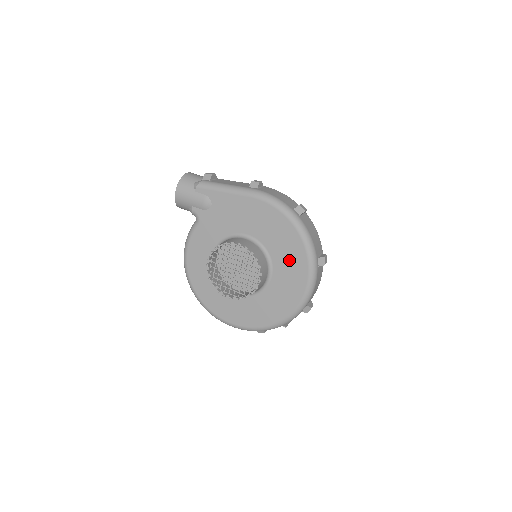
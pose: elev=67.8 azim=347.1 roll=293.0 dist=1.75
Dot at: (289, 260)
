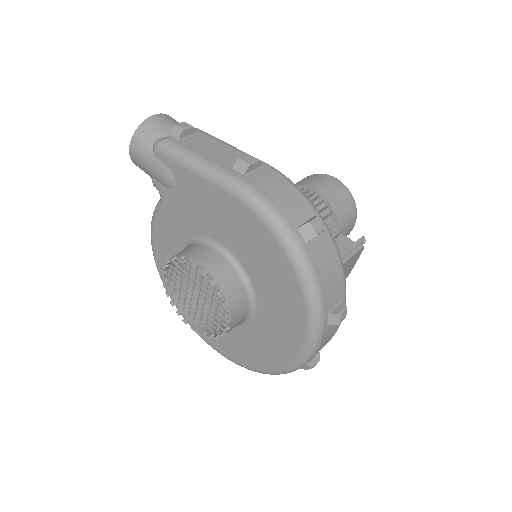
Dot at: (280, 305)
